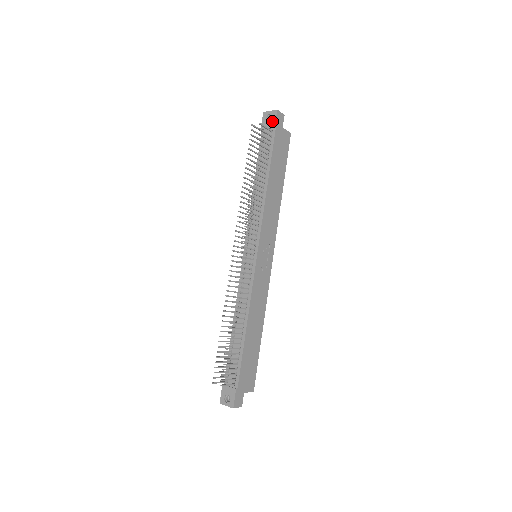
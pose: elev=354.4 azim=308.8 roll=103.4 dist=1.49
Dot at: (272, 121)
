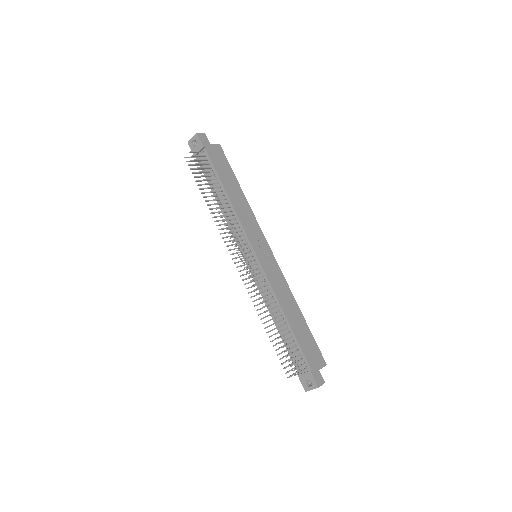
Dot at: (198, 144)
